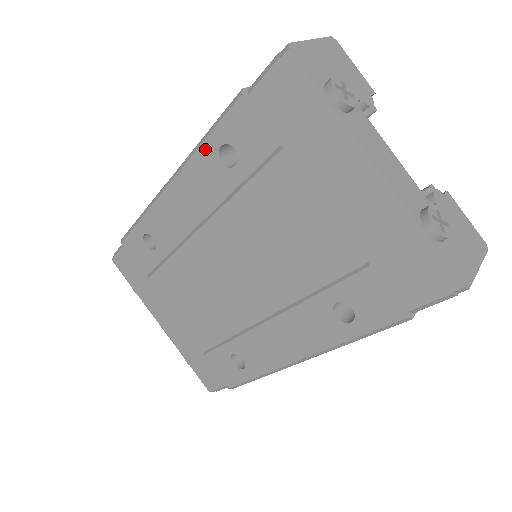
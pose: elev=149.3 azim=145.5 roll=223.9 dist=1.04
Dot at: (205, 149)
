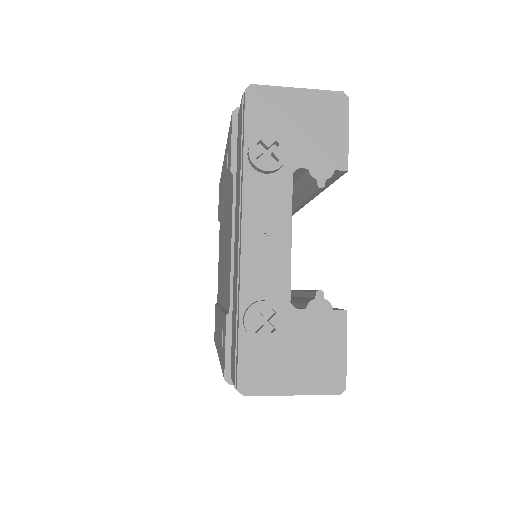
Dot at: (227, 144)
